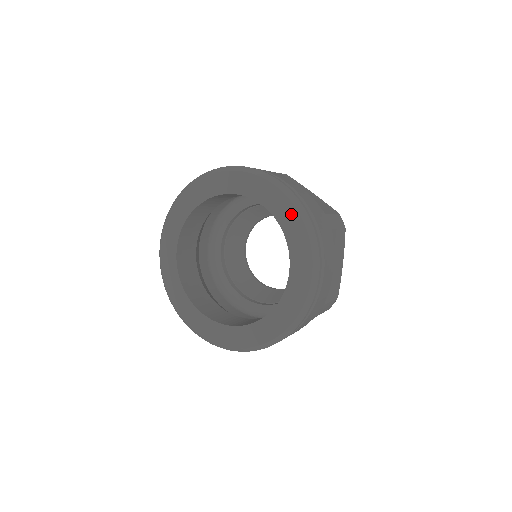
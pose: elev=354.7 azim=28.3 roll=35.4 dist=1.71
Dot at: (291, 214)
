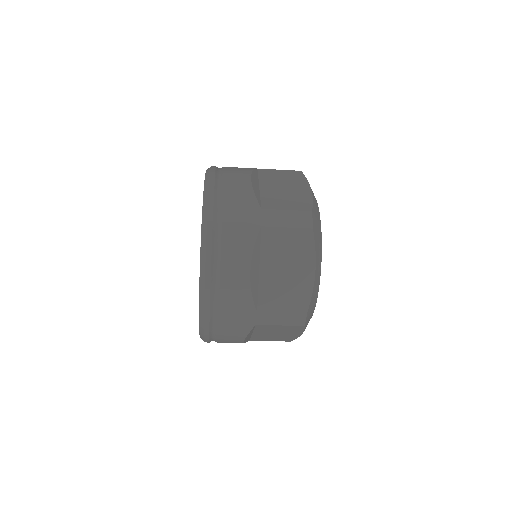
Dot at: occluded
